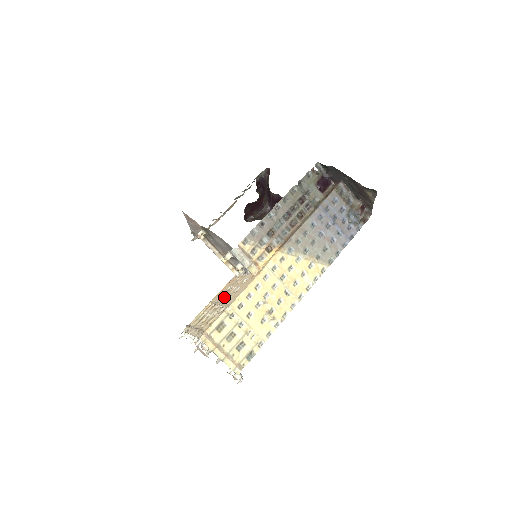
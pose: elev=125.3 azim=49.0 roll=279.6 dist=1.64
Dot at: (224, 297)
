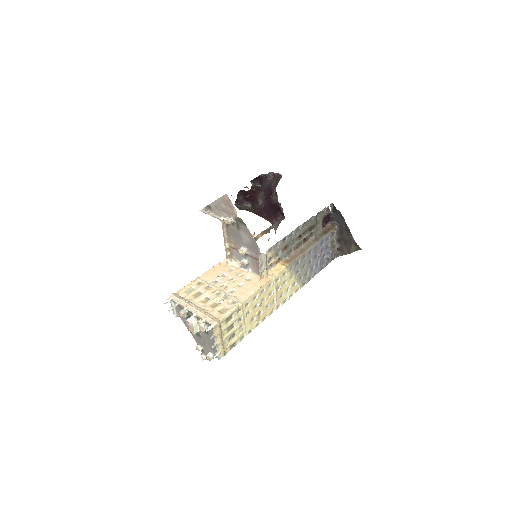
Dot at: (222, 284)
